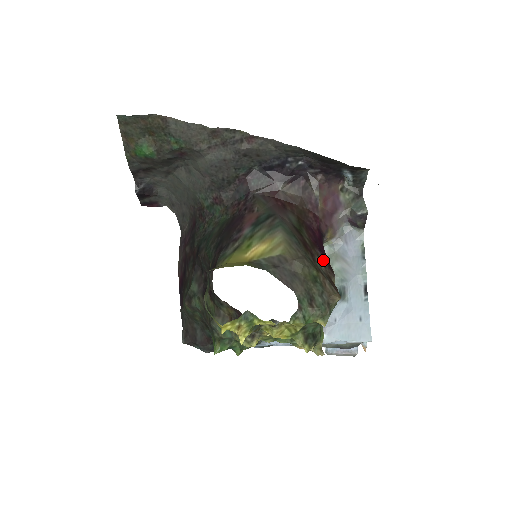
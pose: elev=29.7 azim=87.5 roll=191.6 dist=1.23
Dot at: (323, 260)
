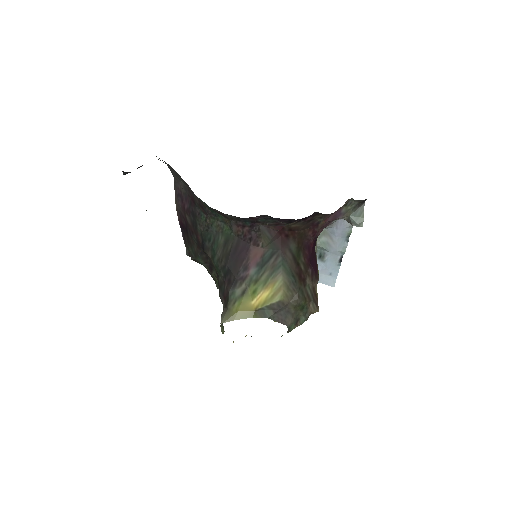
Dot at: (312, 276)
